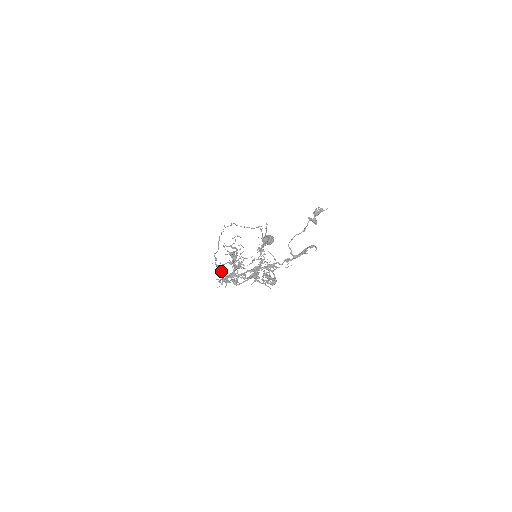
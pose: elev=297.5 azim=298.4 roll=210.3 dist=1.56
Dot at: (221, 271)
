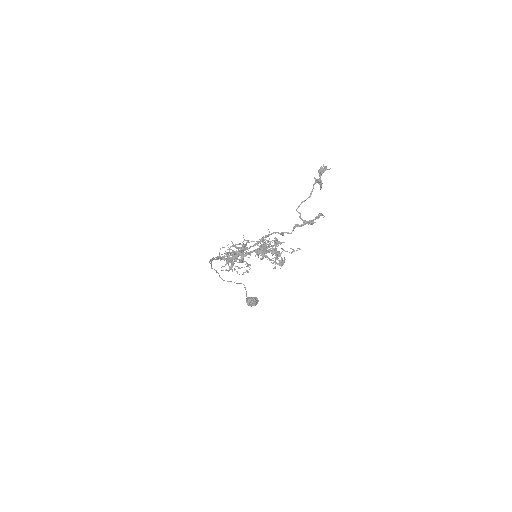
Dot at: occluded
